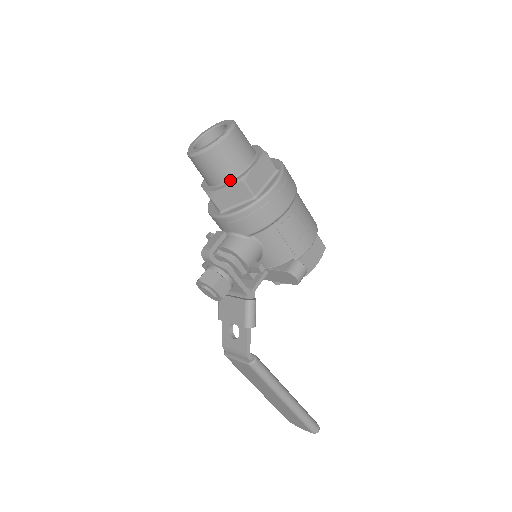
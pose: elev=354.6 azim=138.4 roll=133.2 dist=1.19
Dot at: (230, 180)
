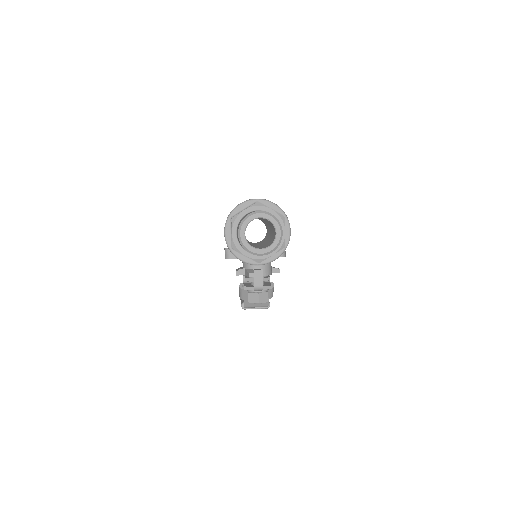
Dot at: occluded
